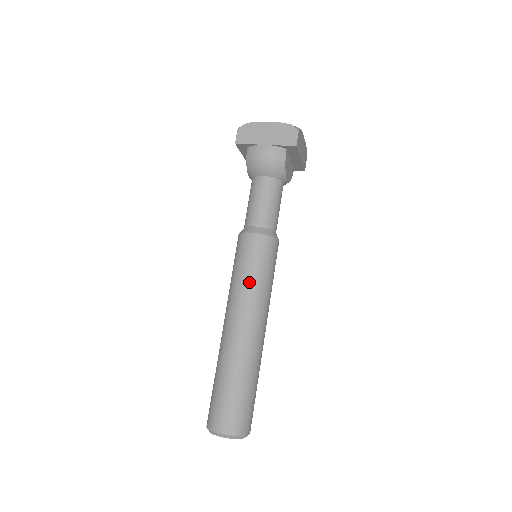
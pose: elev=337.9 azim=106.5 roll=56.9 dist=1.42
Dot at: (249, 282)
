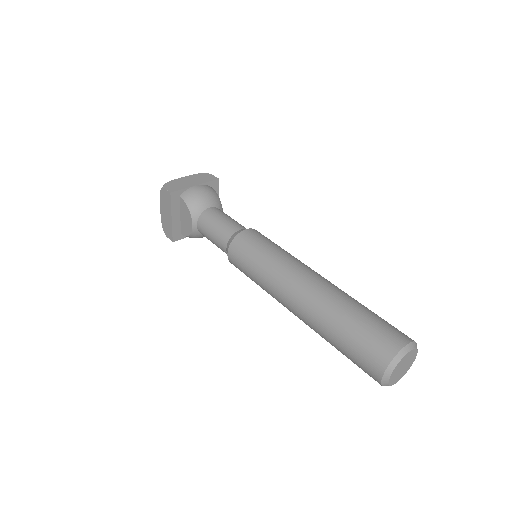
Dot at: (281, 252)
